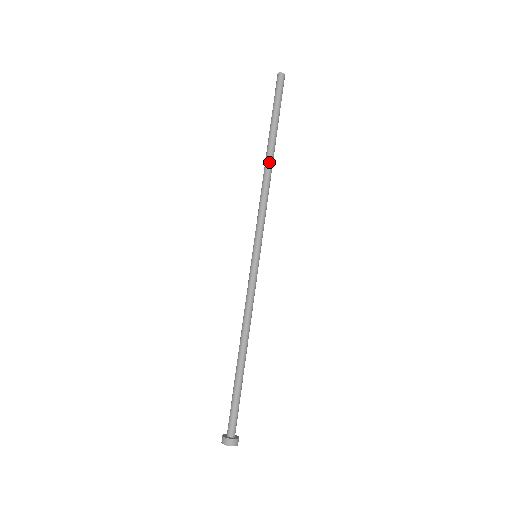
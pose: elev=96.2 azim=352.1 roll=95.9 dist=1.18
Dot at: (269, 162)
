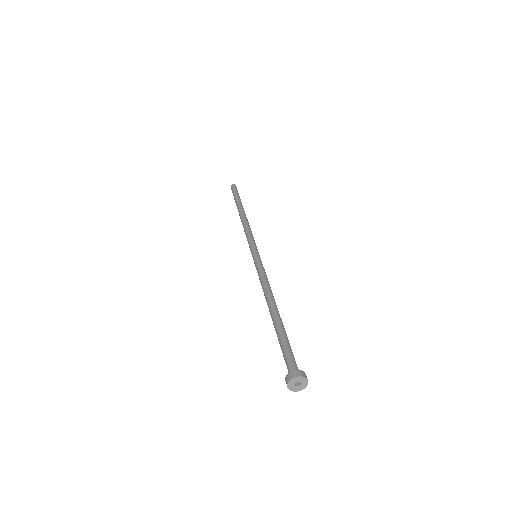
Dot at: (241, 214)
